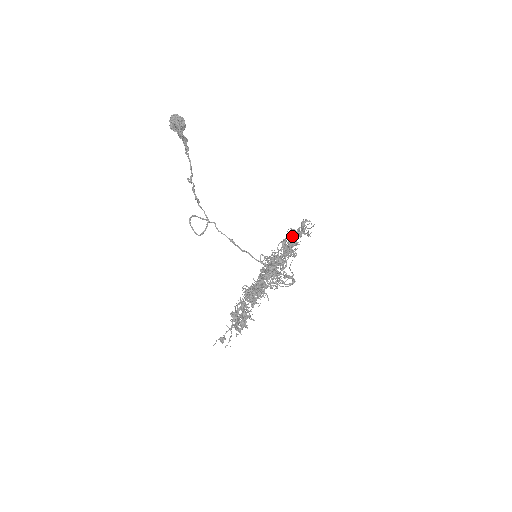
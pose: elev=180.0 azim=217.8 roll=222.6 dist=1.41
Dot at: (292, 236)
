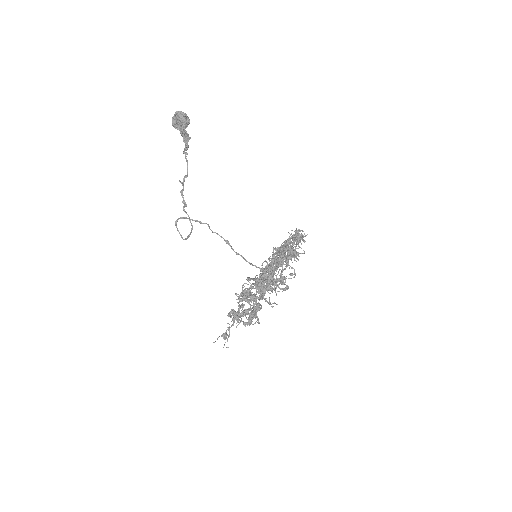
Dot at: (298, 235)
